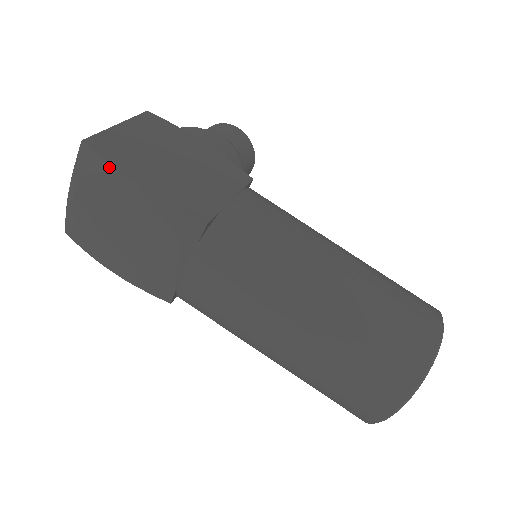
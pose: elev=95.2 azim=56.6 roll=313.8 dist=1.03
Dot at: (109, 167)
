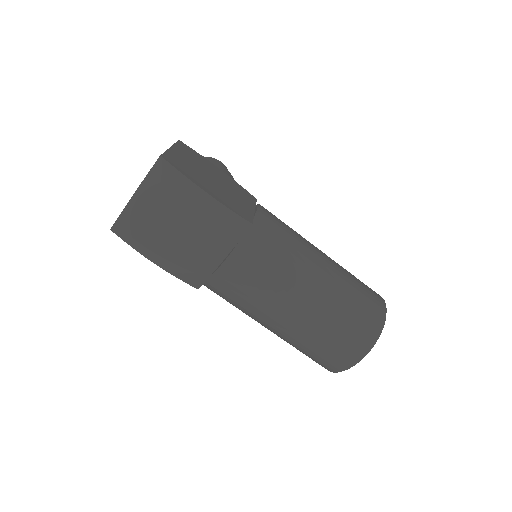
Dot at: (183, 177)
